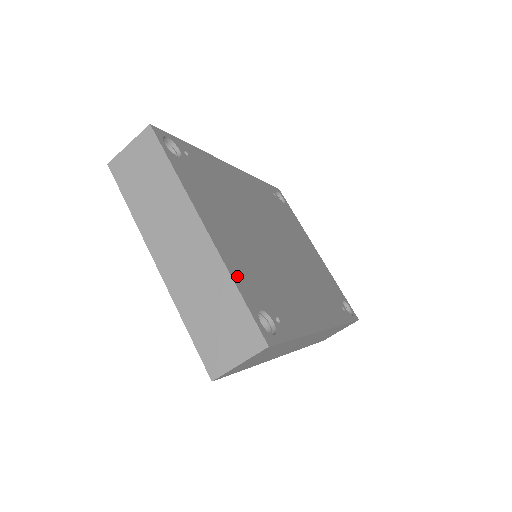
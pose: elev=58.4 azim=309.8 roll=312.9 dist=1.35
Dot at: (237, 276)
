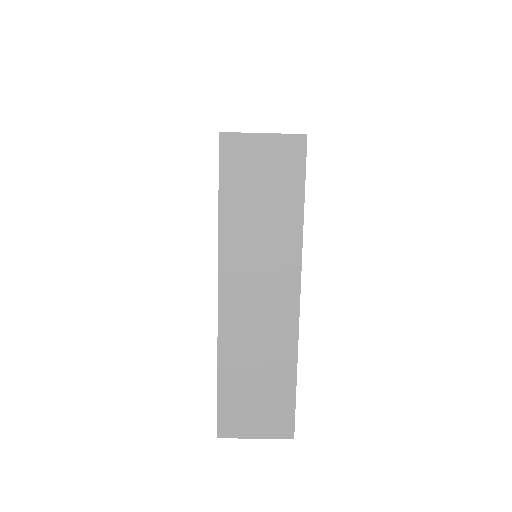
Dot at: occluded
